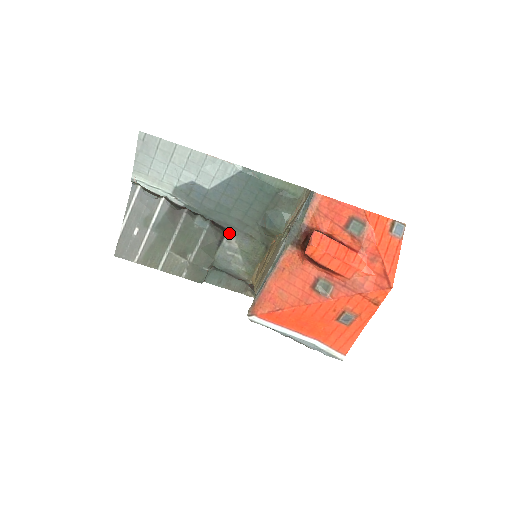
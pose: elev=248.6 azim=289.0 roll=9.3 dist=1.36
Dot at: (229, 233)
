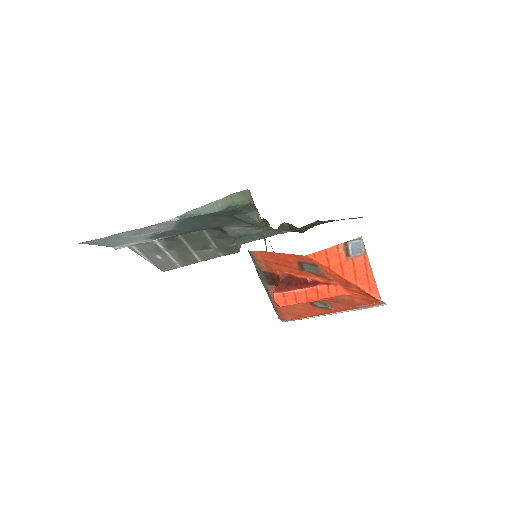
Dot at: (223, 227)
